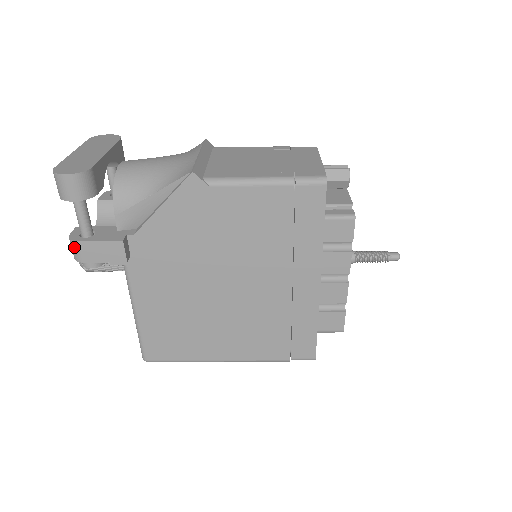
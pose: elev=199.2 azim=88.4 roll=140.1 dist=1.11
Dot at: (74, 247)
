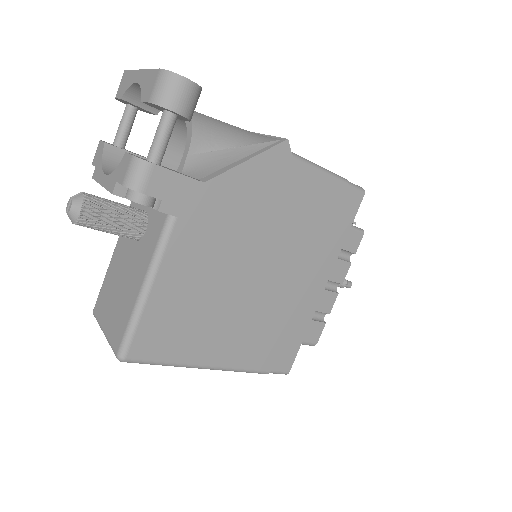
Dot at: (143, 170)
